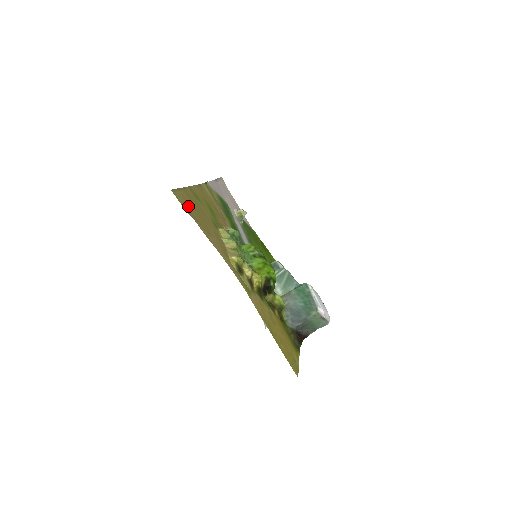
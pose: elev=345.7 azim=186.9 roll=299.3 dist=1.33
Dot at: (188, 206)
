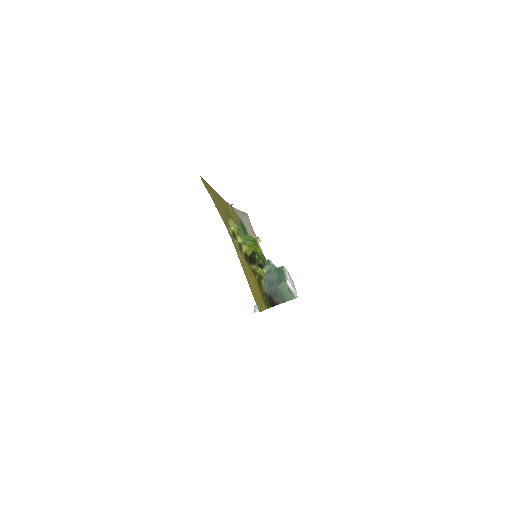
Dot at: (209, 190)
